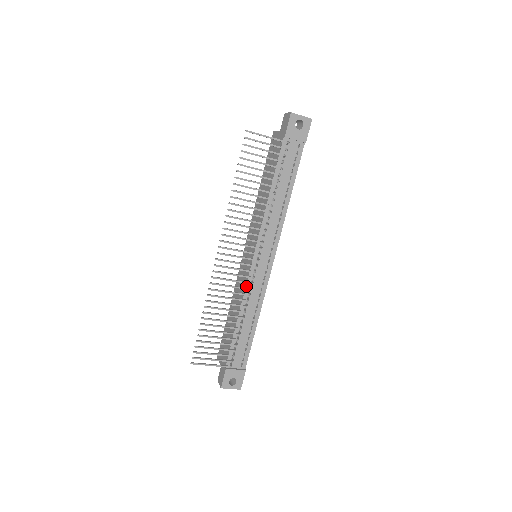
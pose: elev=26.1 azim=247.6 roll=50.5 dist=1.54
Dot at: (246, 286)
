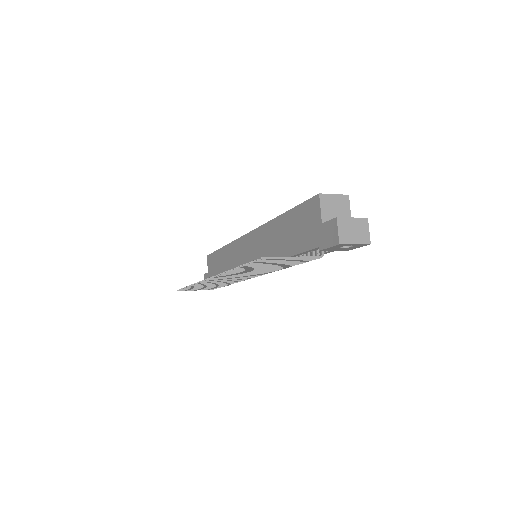
Dot at: occluded
